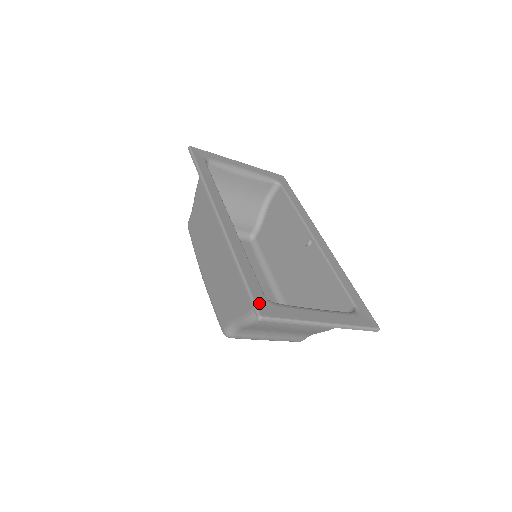
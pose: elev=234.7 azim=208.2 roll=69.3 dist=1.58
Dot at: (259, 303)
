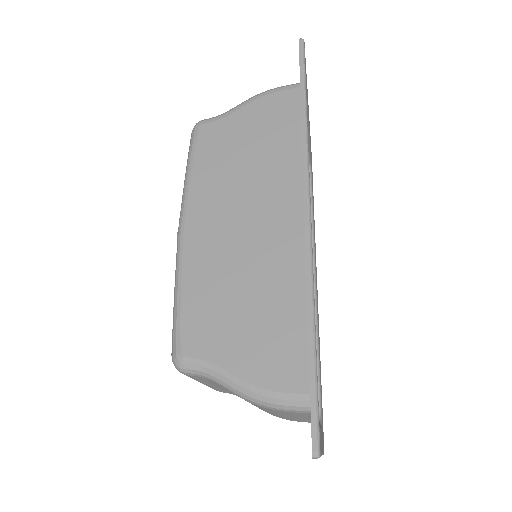
Dot at: occluded
